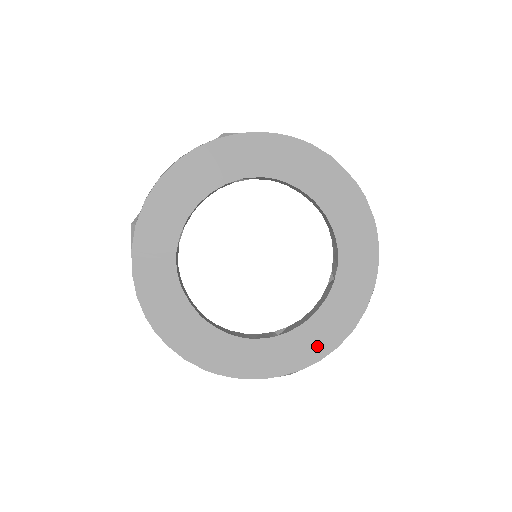
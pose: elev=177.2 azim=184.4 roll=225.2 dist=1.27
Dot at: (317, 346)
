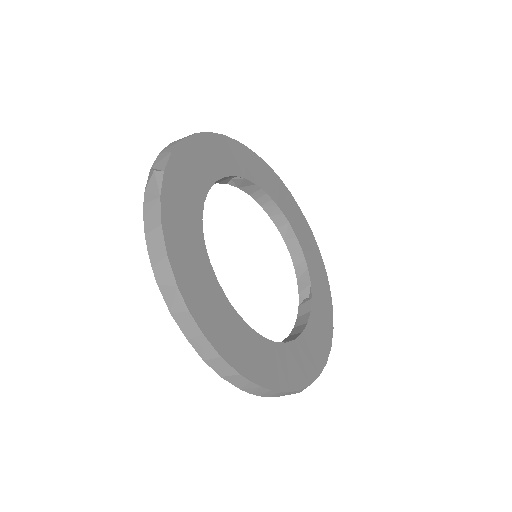
Dot at: (315, 359)
